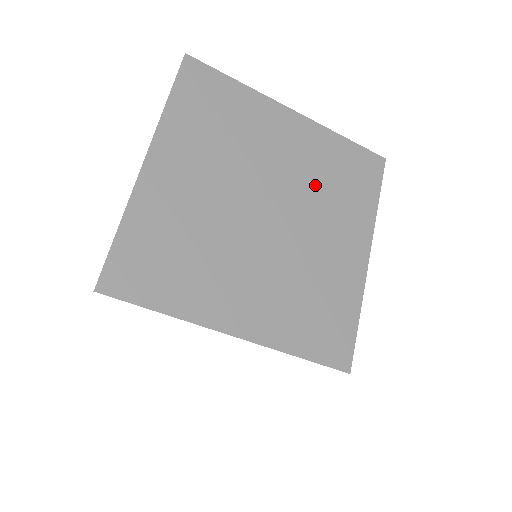
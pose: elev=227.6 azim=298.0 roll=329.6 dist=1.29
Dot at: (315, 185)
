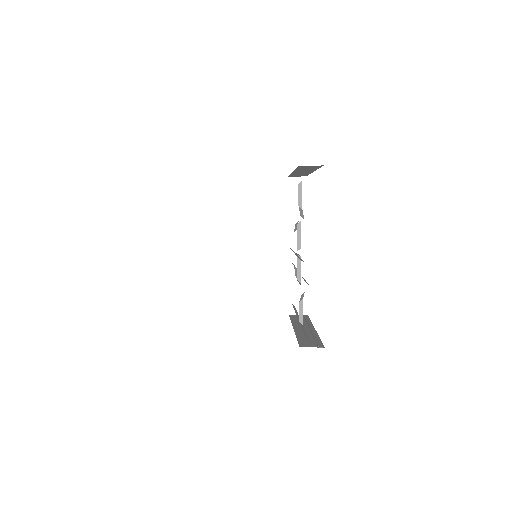
Dot at: occluded
